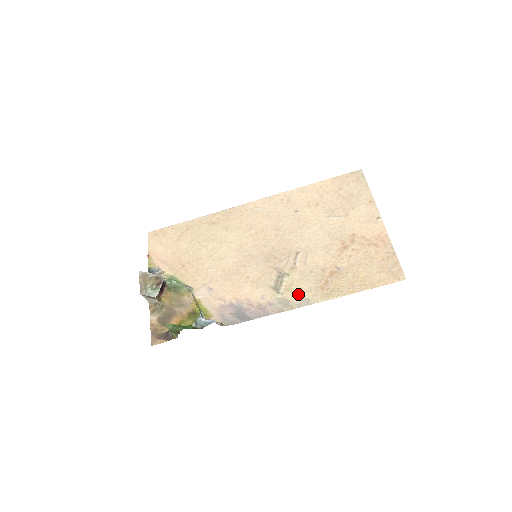
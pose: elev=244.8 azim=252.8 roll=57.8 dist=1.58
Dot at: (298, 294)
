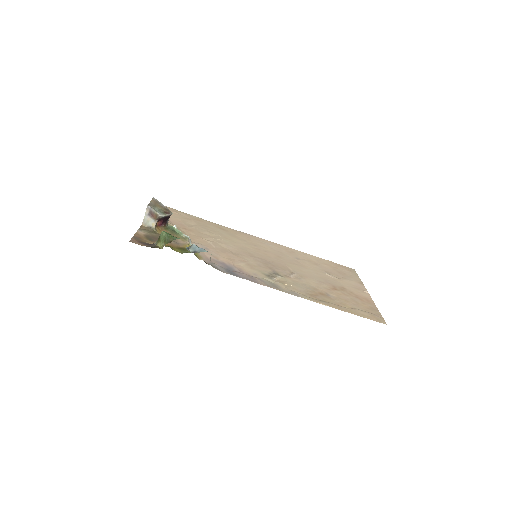
Dot at: (289, 287)
